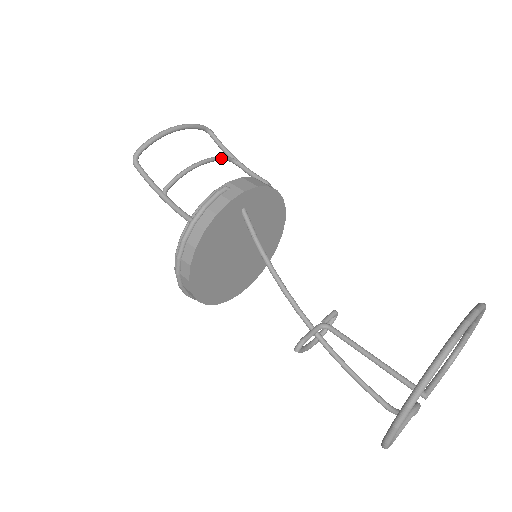
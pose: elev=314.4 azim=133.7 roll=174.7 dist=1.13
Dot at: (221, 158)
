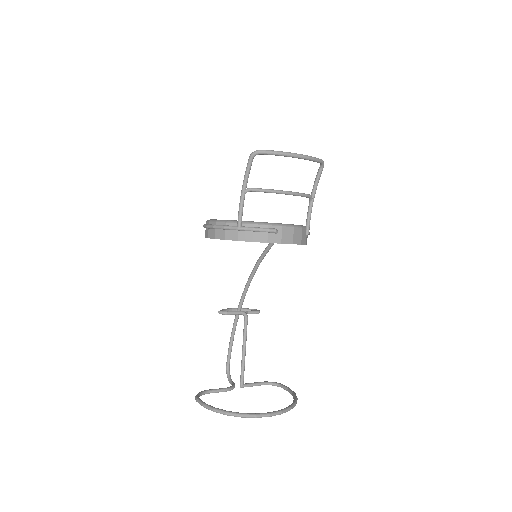
Dot at: (303, 196)
